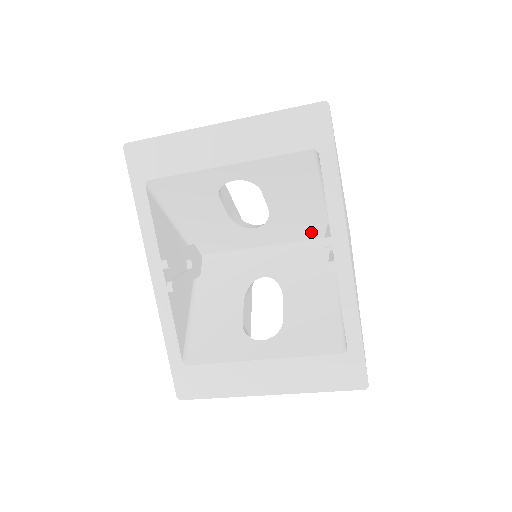
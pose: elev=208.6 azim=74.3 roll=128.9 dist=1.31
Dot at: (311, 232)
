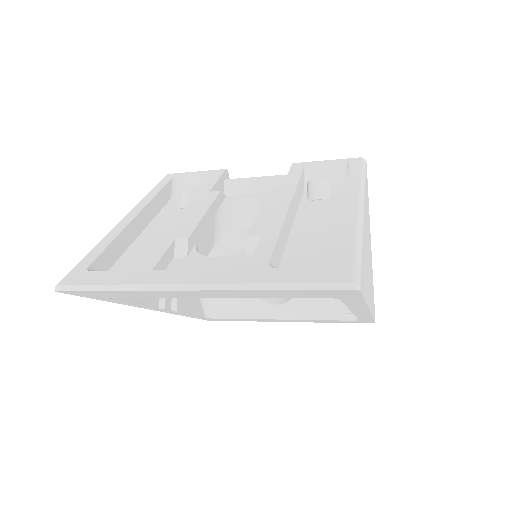
Dot at: occluded
